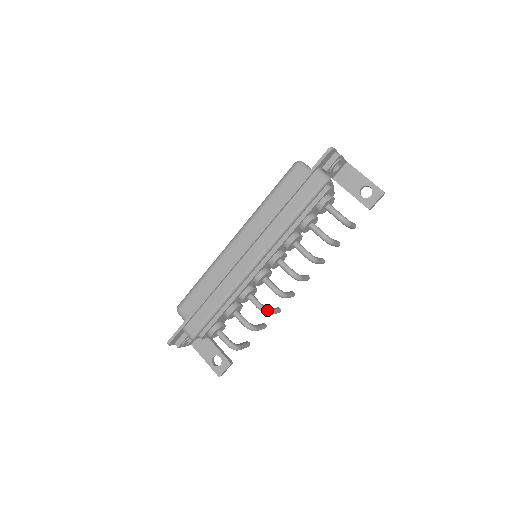
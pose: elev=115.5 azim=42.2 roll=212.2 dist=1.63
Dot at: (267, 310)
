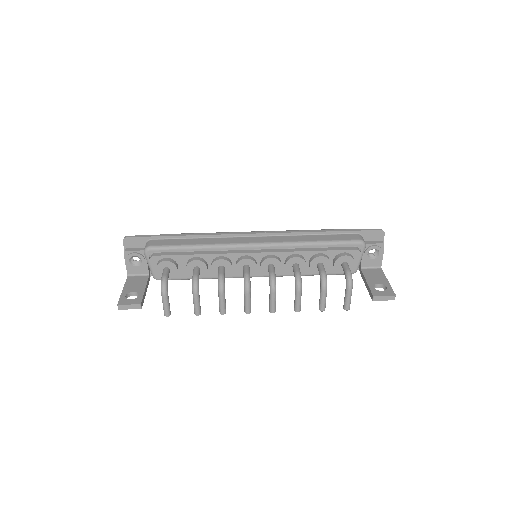
Dot at: (224, 284)
